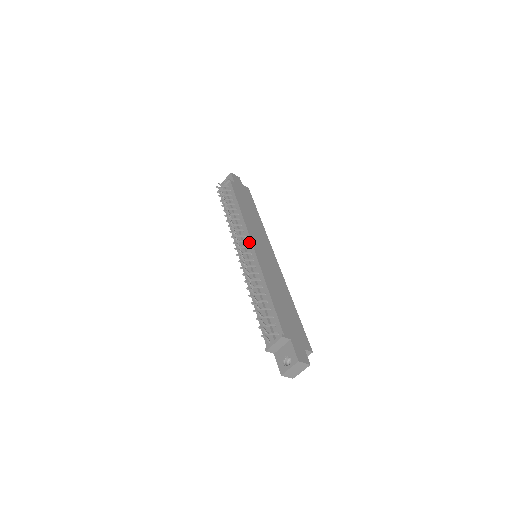
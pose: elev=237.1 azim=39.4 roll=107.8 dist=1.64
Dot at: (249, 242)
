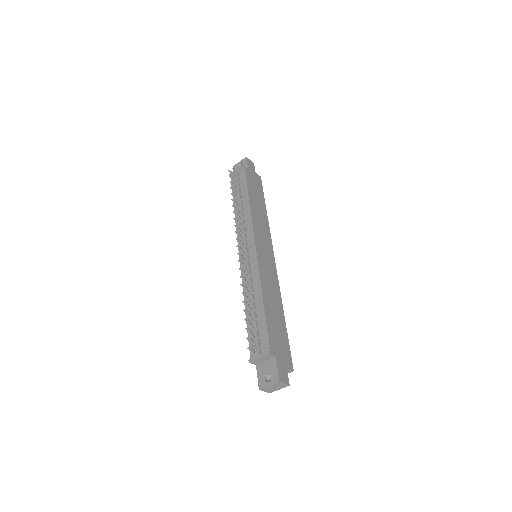
Dot at: (252, 242)
